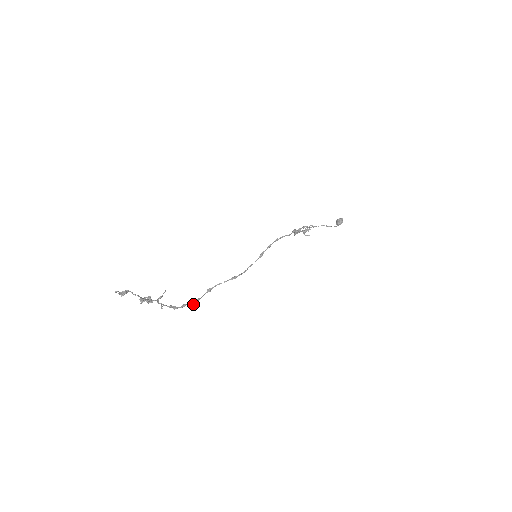
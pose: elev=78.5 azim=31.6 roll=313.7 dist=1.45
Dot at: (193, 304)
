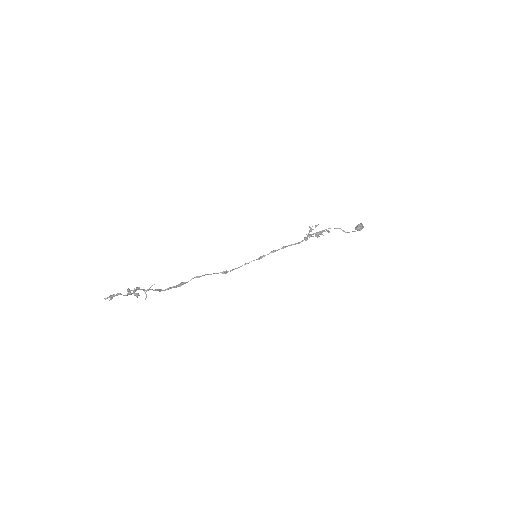
Dot at: (178, 286)
